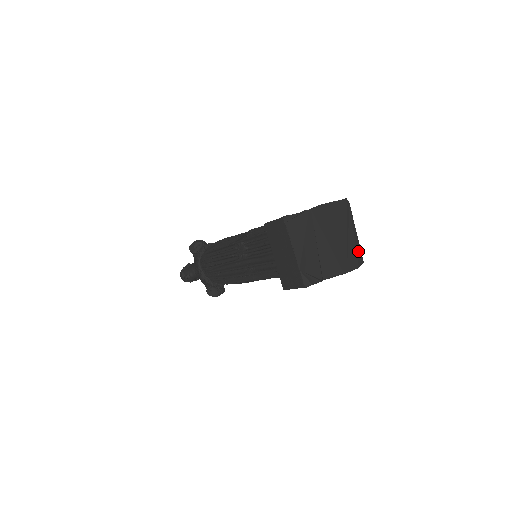
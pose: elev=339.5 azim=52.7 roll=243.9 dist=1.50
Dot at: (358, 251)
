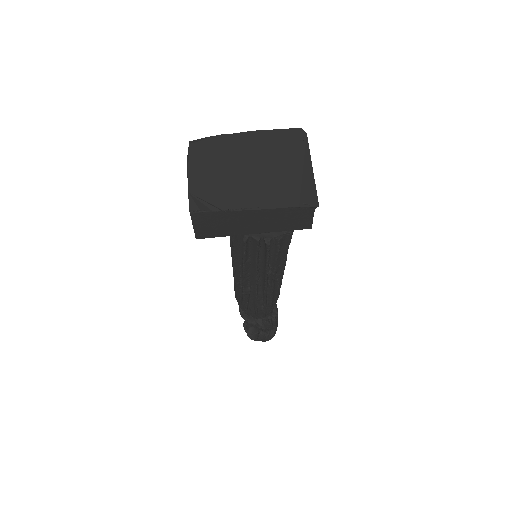
Dot at: (307, 188)
